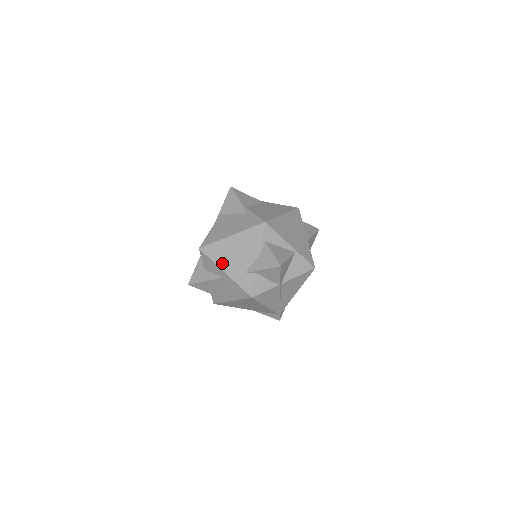
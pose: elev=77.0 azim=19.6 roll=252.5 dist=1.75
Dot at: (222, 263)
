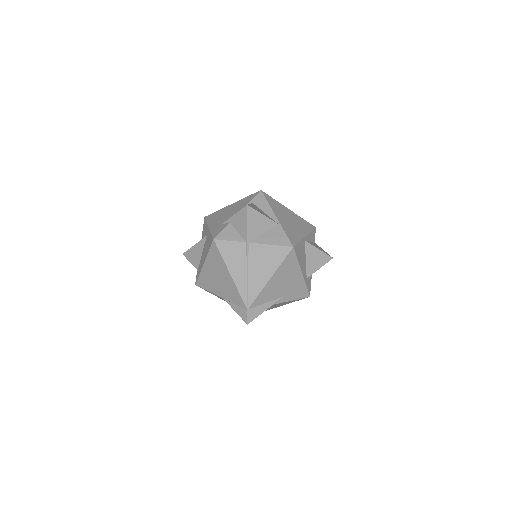
Dot at: (212, 222)
